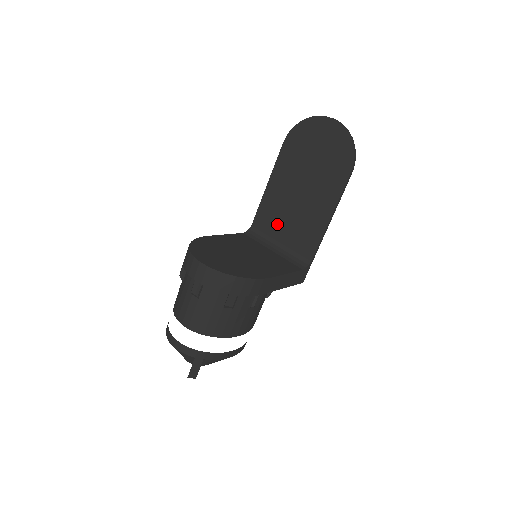
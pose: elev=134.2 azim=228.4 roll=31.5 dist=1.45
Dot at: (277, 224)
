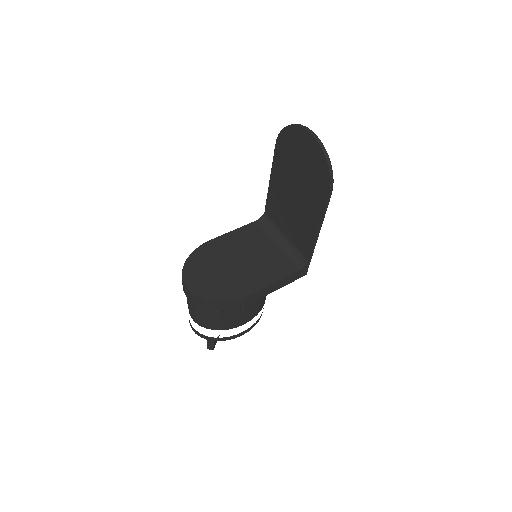
Dot at: (281, 219)
